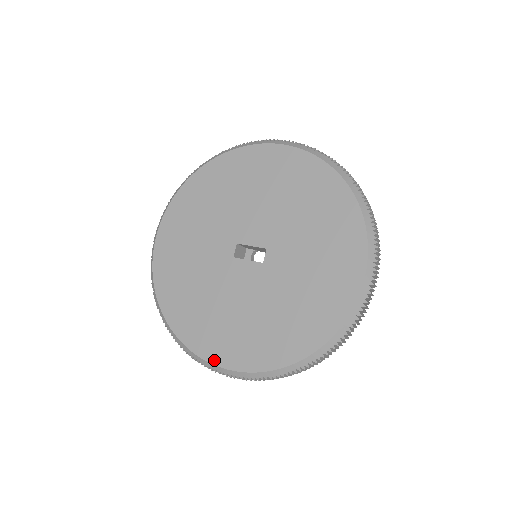
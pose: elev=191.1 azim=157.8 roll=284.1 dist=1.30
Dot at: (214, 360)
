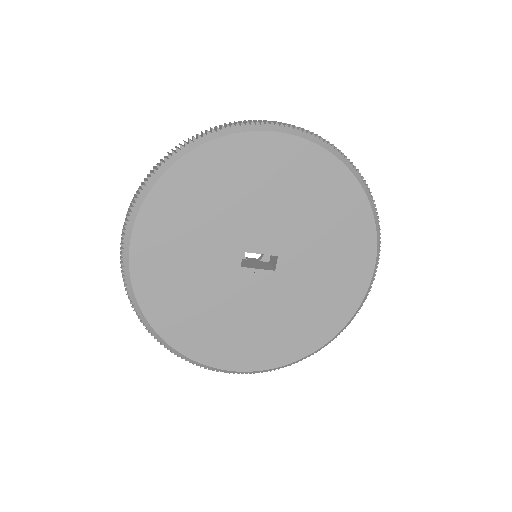
Dot at: (228, 367)
